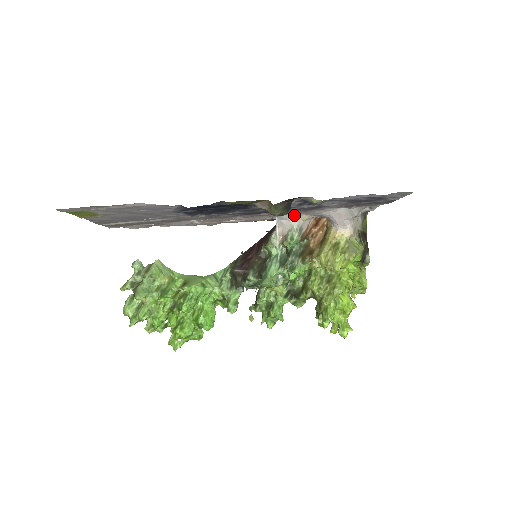
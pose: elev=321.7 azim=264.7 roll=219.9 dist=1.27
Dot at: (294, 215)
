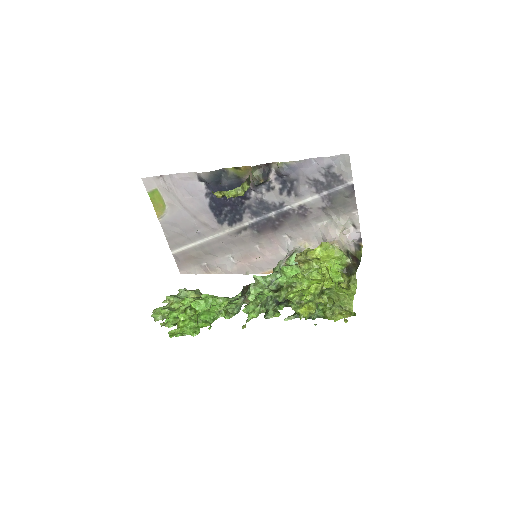
Dot at: (298, 242)
